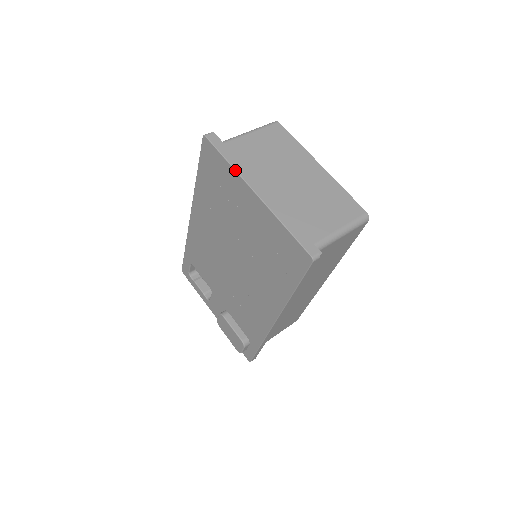
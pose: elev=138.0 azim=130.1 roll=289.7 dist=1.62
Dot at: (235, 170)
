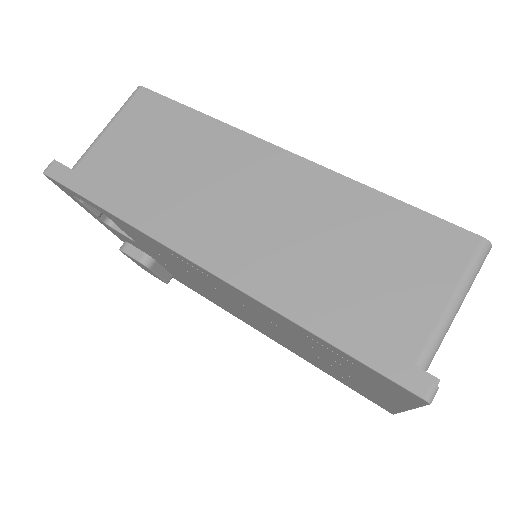
Dot at: occluded
